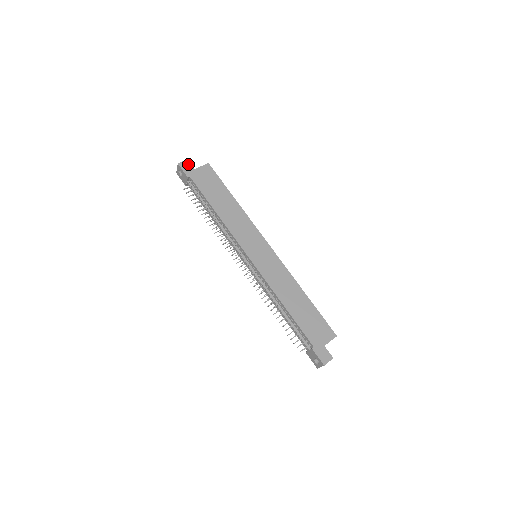
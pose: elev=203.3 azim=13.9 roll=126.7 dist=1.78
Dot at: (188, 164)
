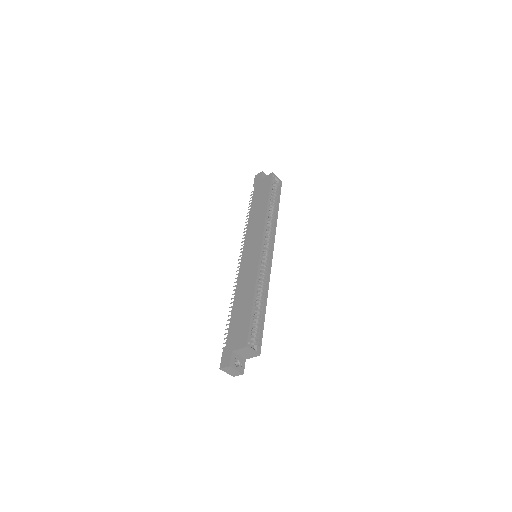
Dot at: (260, 175)
